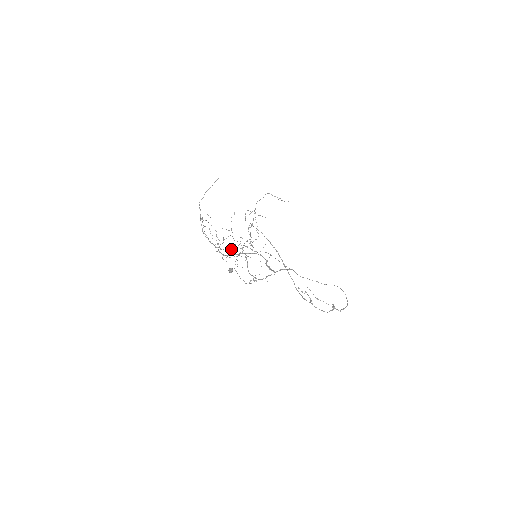
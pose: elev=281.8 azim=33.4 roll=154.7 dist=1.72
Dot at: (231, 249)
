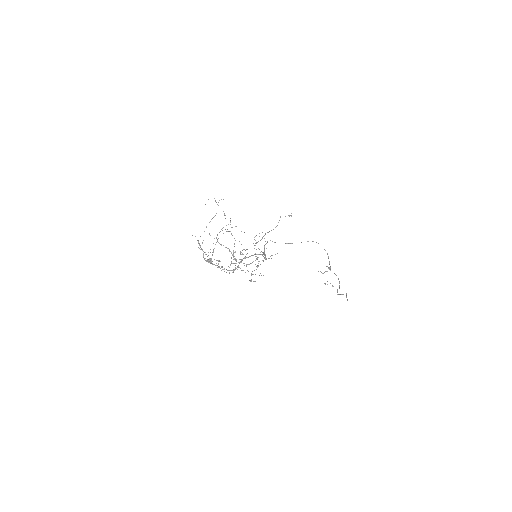
Dot at: occluded
